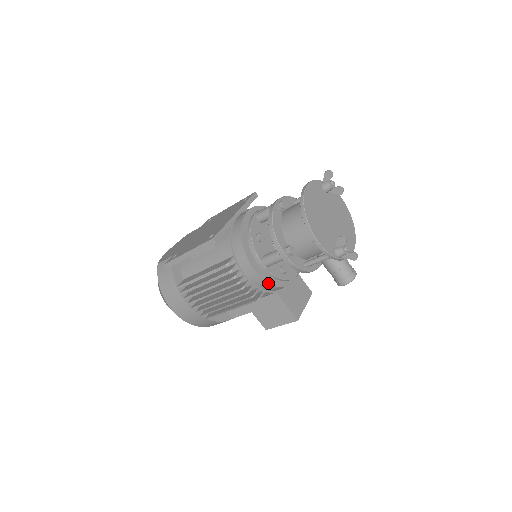
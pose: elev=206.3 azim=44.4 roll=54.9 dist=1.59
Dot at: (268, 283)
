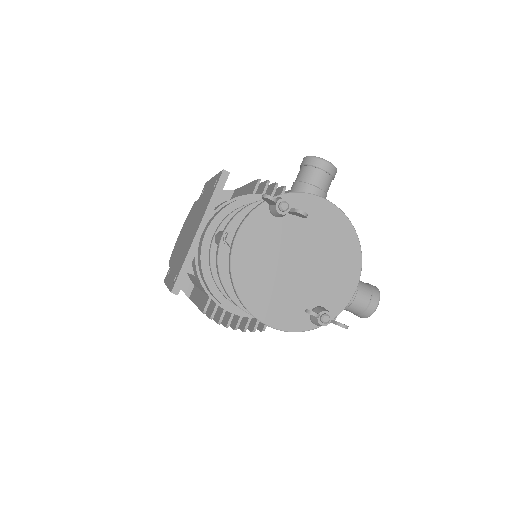
Dot at: occluded
